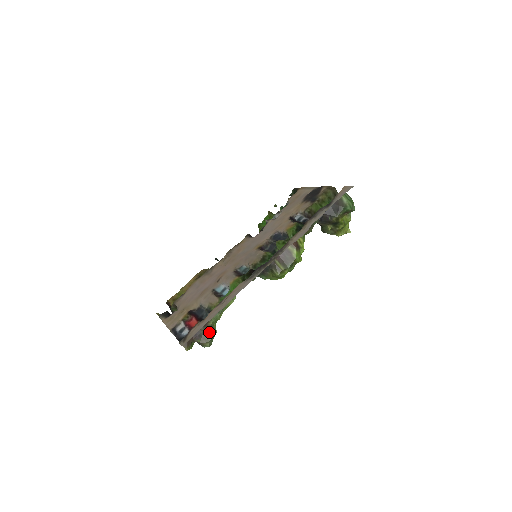
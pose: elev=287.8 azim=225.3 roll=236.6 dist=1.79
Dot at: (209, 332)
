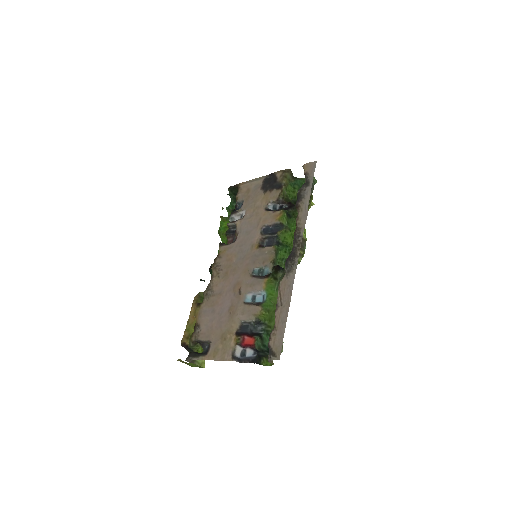
Dot at: occluded
